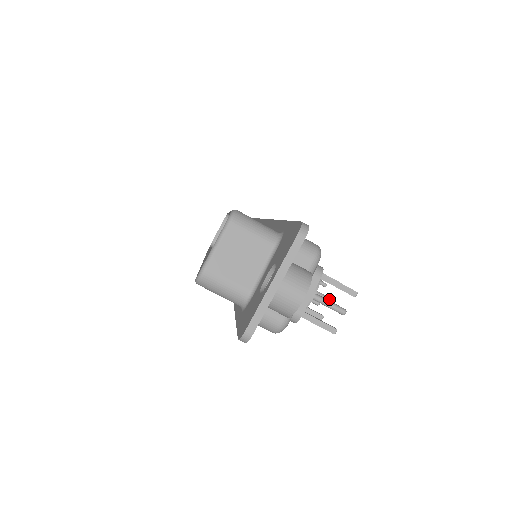
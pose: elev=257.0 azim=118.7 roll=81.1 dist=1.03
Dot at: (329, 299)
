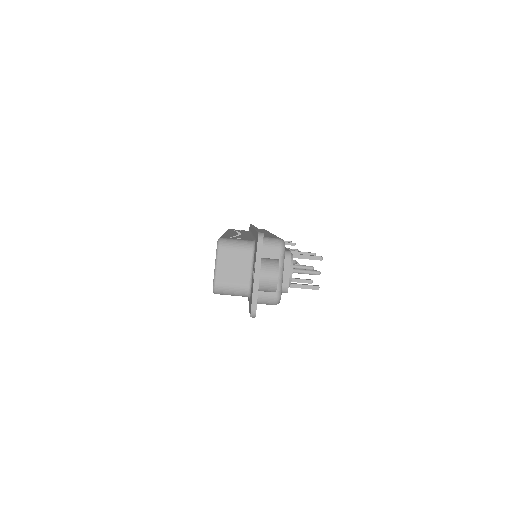
Dot at: (311, 267)
